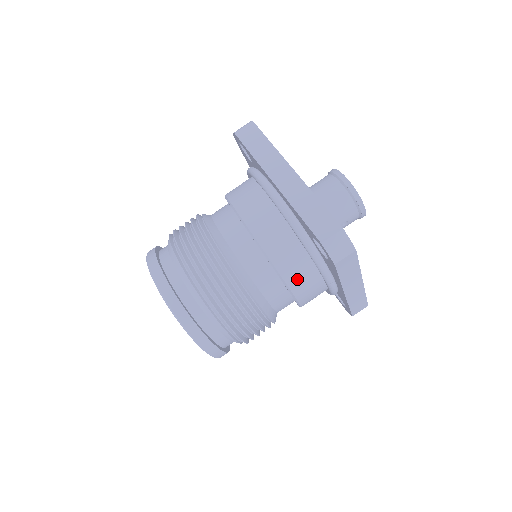
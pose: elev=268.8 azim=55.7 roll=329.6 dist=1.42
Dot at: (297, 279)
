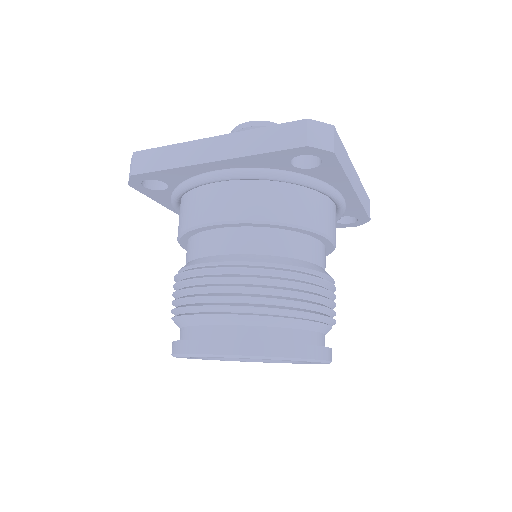
Dot at: (313, 217)
